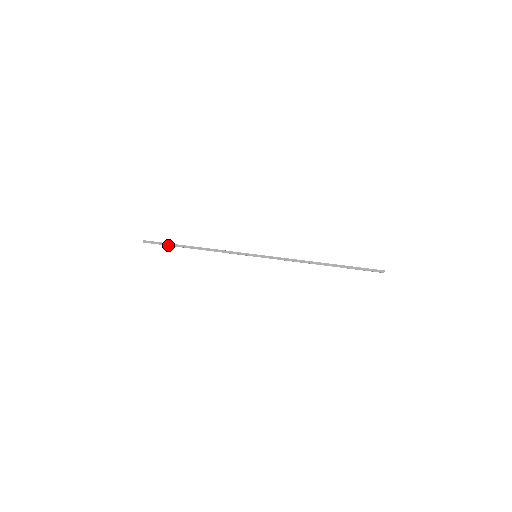
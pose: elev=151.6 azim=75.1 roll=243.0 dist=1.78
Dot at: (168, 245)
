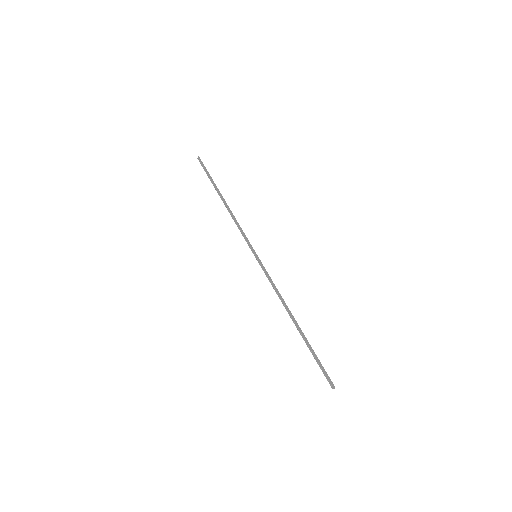
Dot at: (210, 178)
